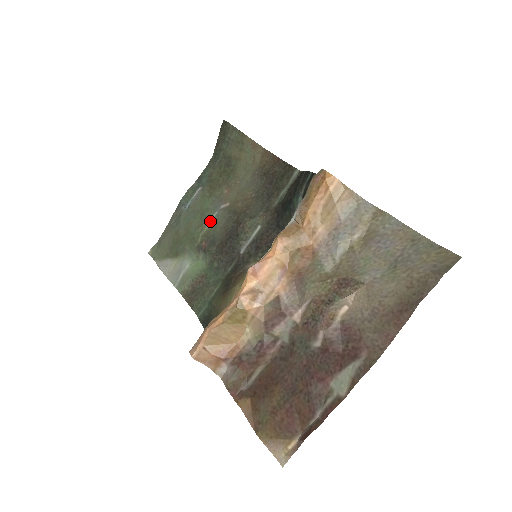
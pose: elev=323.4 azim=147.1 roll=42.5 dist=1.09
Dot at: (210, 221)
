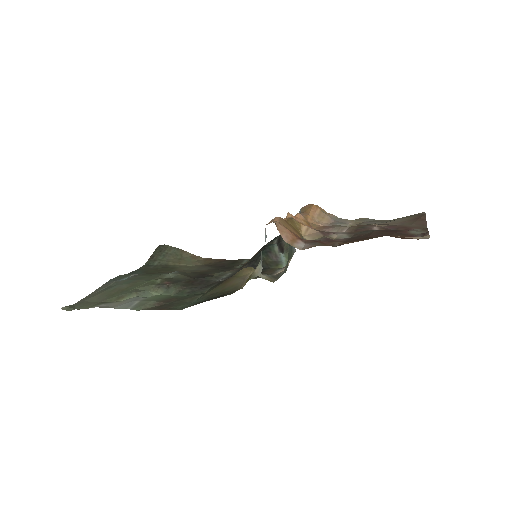
Dot at: (167, 275)
